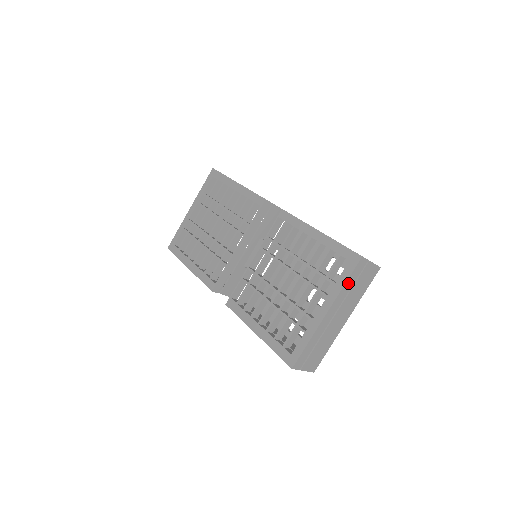
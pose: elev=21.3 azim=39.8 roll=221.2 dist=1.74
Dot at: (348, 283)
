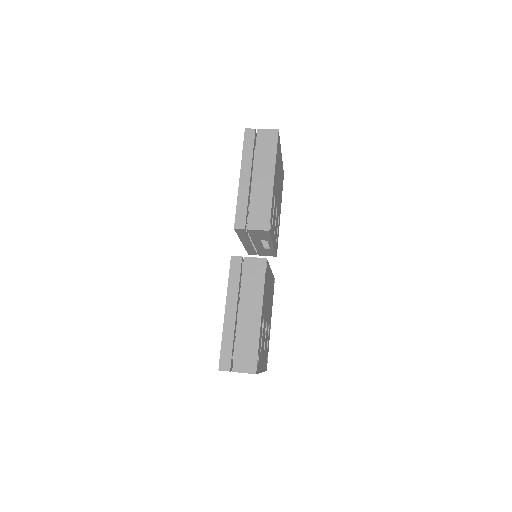
Dot at: occluded
